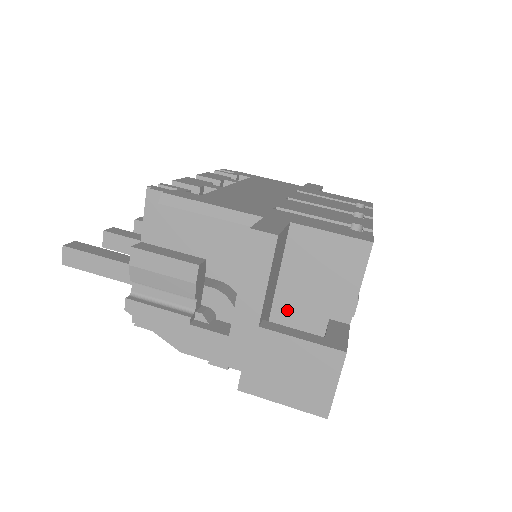
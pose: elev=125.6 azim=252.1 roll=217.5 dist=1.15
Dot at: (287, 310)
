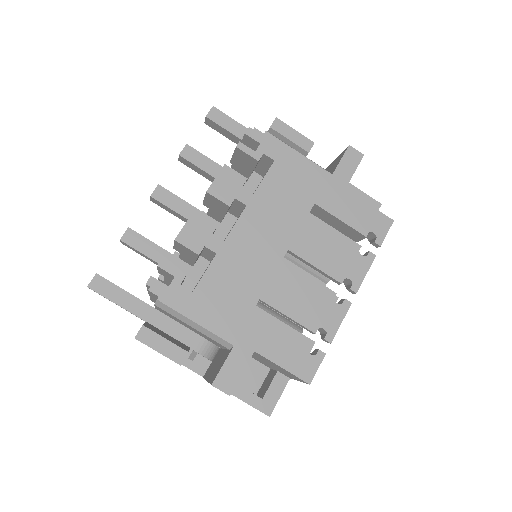
Dot at: occluded
